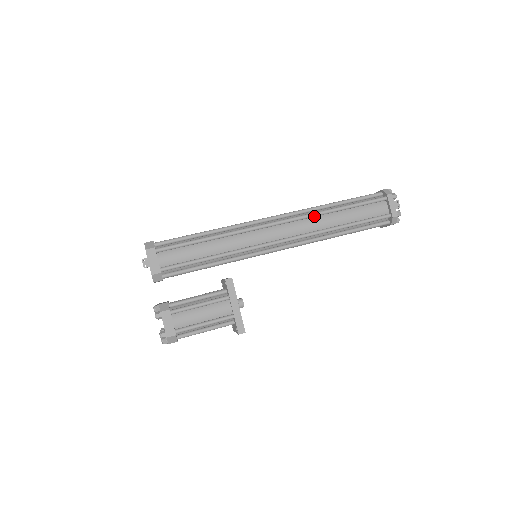
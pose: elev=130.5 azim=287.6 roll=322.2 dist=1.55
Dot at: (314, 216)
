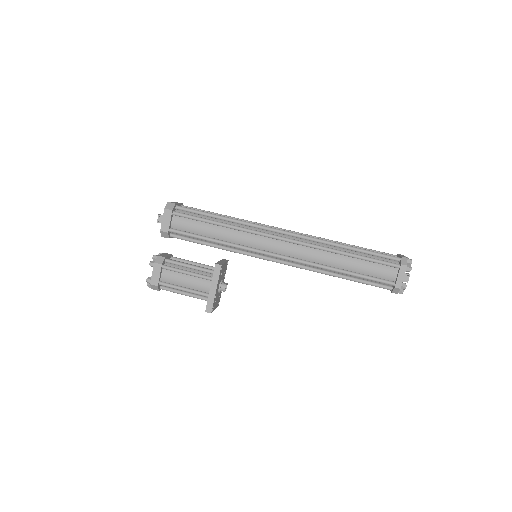
Dot at: (320, 249)
